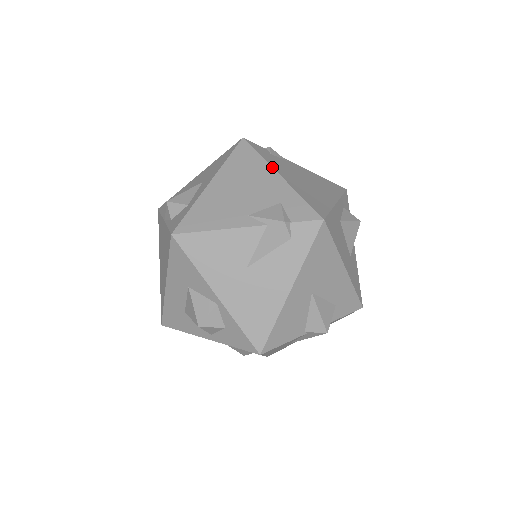
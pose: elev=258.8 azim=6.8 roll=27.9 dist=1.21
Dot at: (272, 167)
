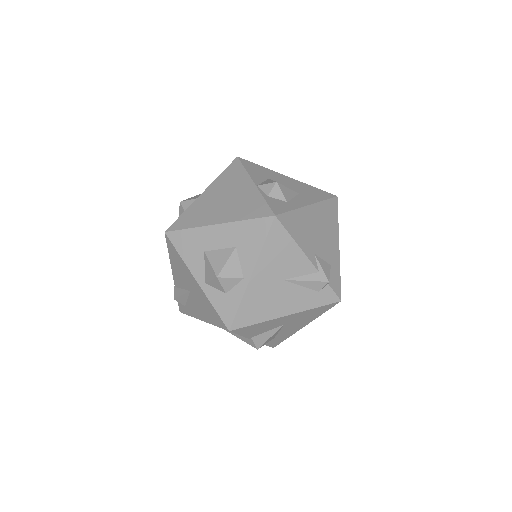
Dot at: occluded
